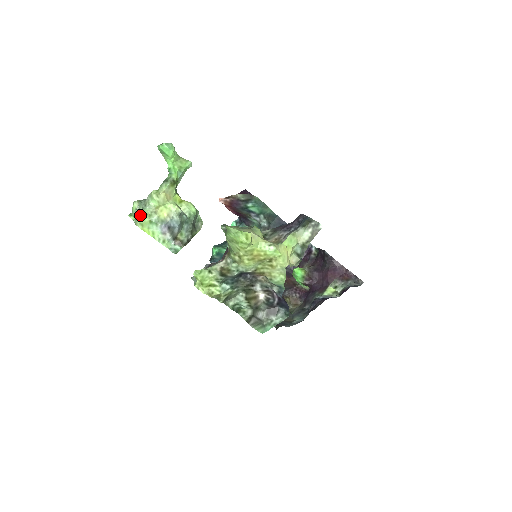
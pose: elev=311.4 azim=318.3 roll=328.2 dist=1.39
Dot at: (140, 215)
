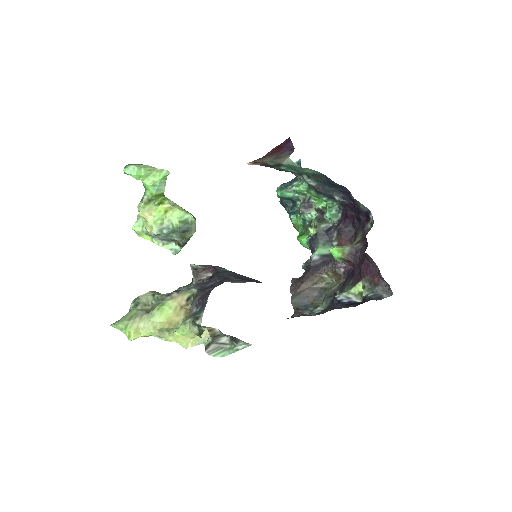
Dot at: (133, 228)
